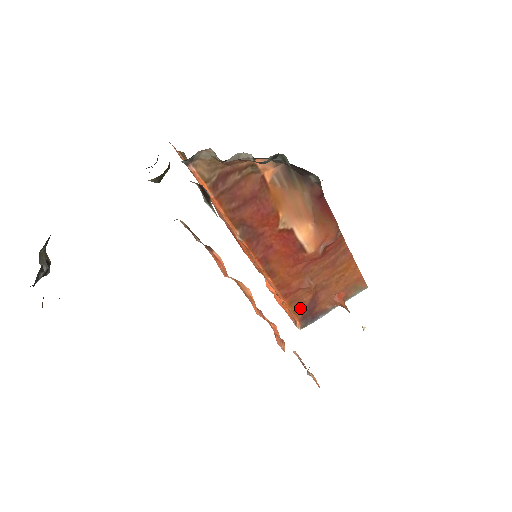
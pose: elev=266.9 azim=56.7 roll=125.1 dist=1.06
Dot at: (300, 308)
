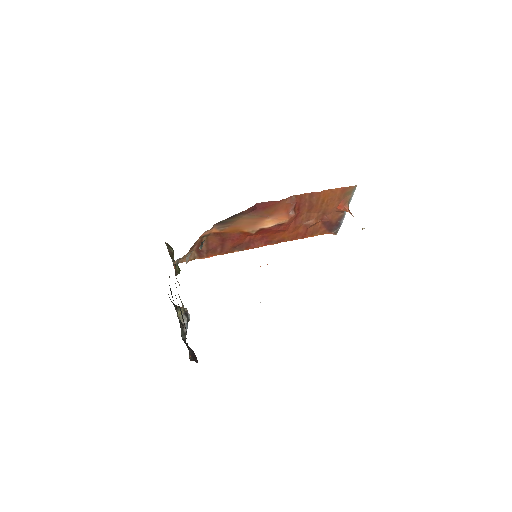
Dot at: (322, 230)
